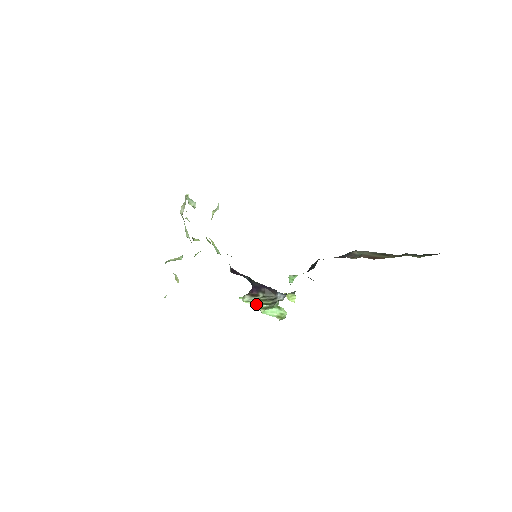
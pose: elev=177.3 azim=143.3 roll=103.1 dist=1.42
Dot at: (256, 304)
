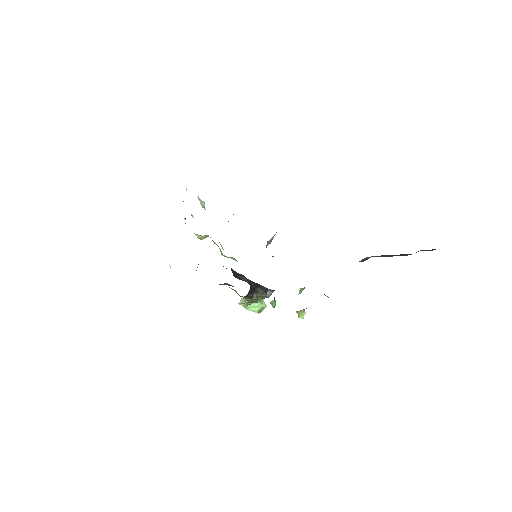
Dot at: (245, 303)
